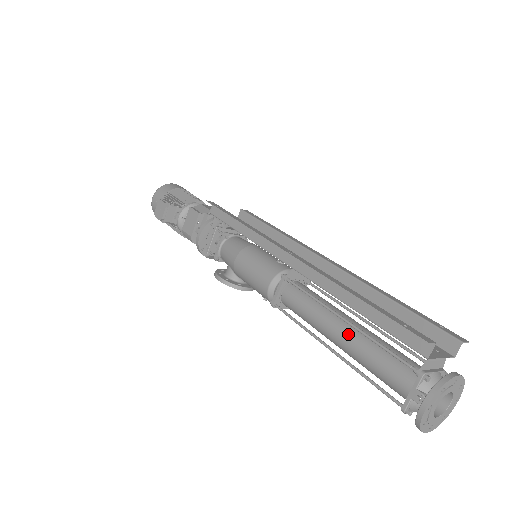
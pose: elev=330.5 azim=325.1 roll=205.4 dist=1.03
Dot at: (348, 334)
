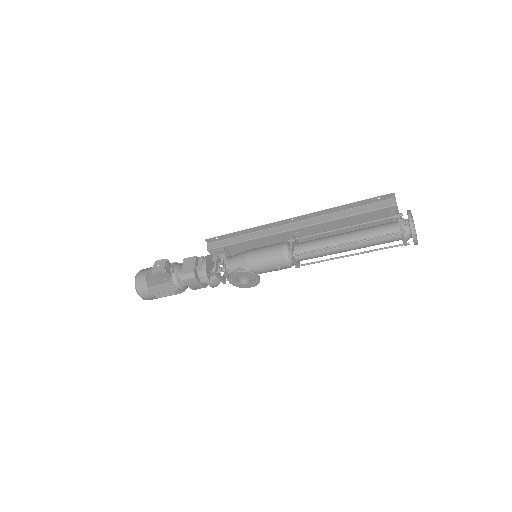
Dot at: (349, 233)
